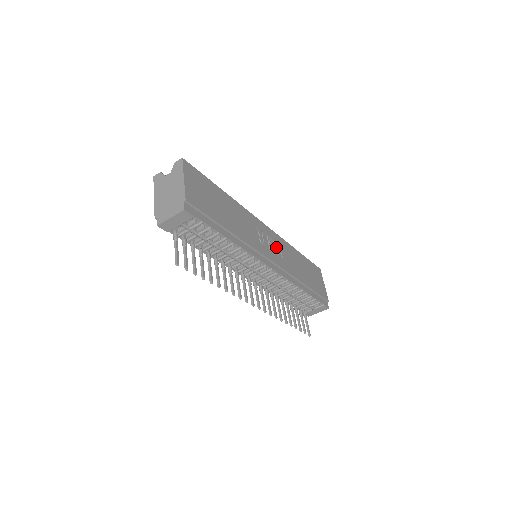
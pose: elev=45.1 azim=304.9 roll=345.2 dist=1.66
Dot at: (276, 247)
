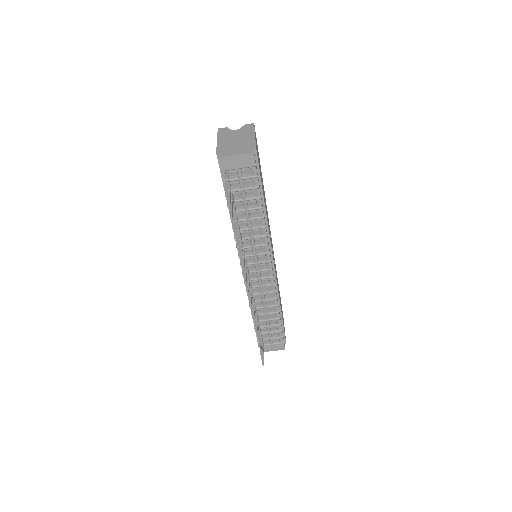
Dot at: occluded
